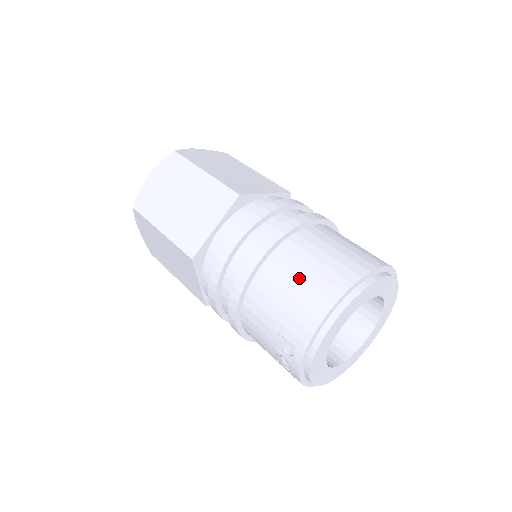
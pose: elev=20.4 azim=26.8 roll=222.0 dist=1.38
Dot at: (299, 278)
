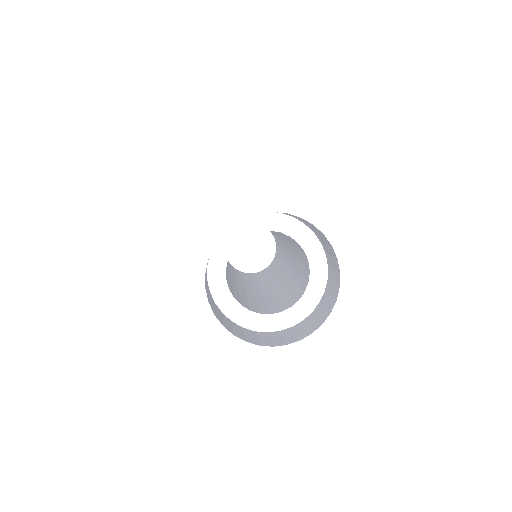
Dot at: occluded
